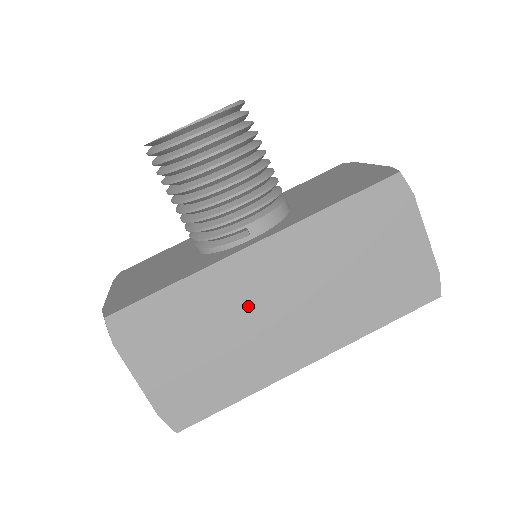
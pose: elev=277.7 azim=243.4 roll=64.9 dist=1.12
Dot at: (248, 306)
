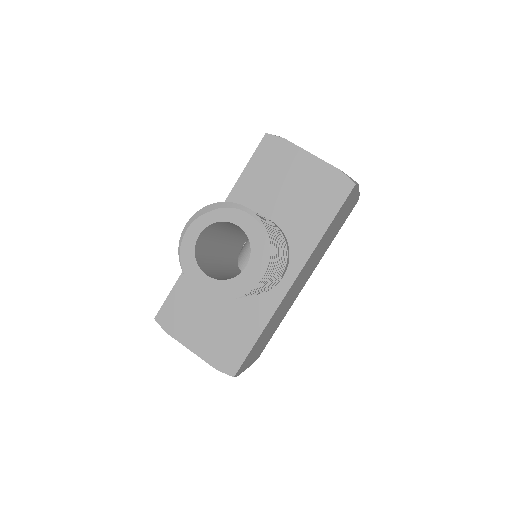
Dot at: (287, 301)
